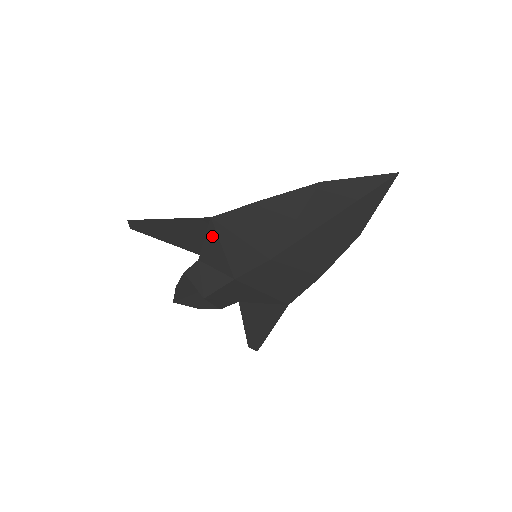
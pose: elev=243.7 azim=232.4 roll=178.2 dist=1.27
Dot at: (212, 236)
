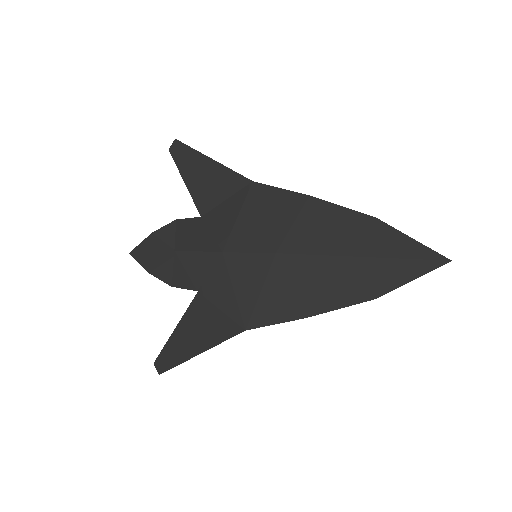
Dot at: (238, 199)
